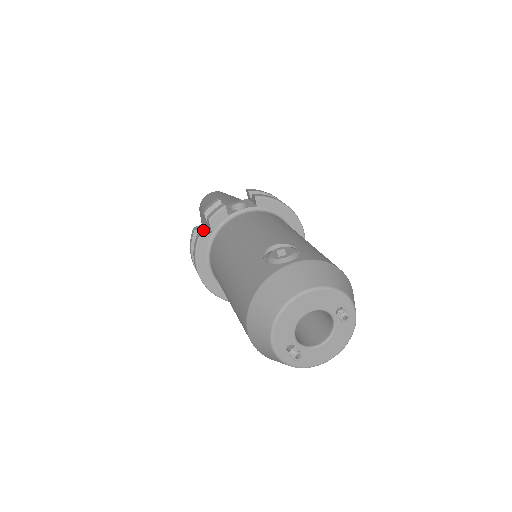
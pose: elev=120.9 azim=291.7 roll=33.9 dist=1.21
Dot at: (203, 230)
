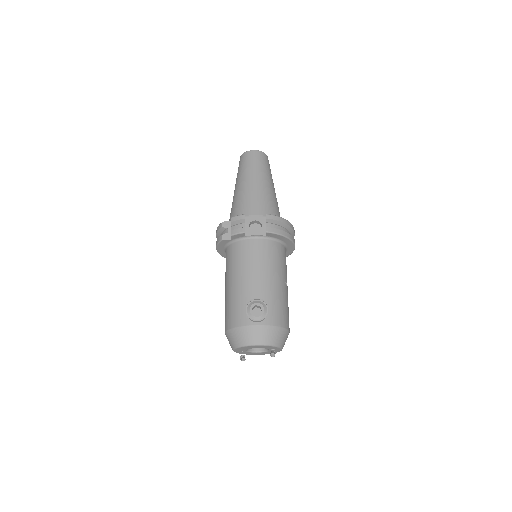
Dot at: (227, 230)
